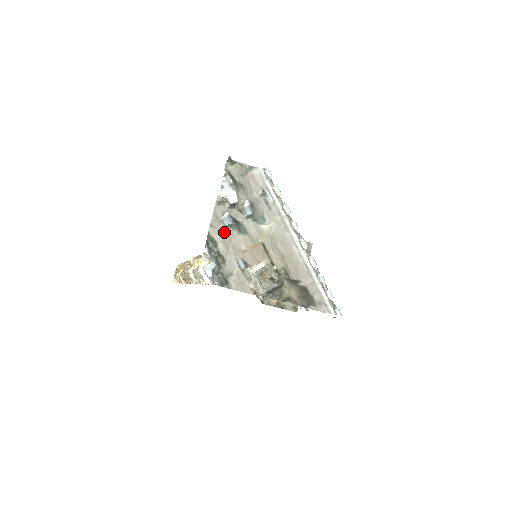
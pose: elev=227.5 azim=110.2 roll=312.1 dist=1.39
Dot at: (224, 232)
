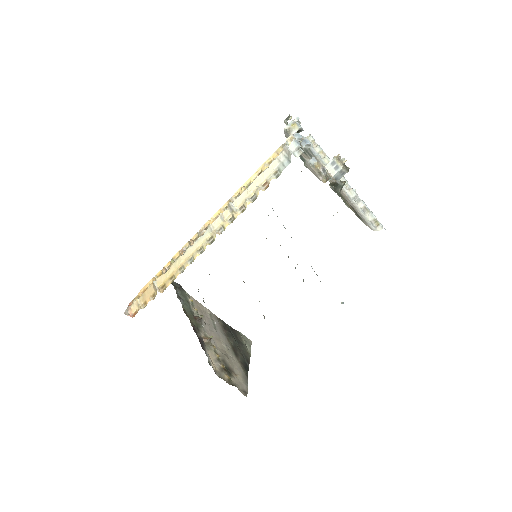
Dot at: occluded
